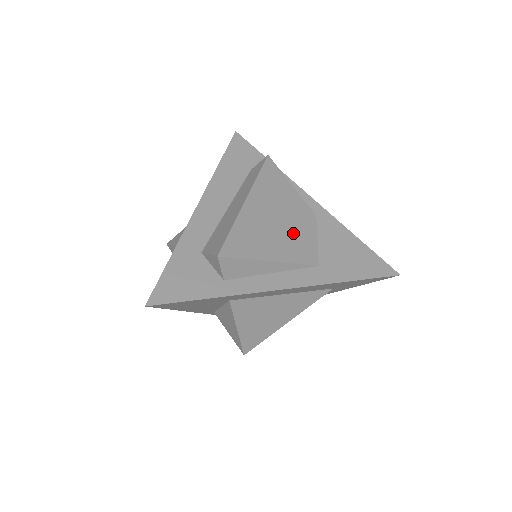
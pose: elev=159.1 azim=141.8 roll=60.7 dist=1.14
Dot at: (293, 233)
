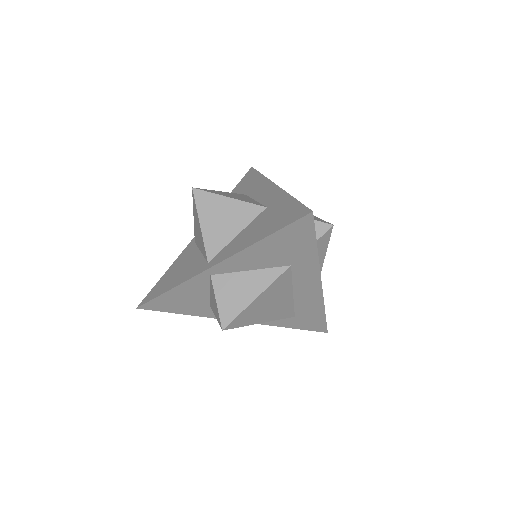
Dot at: occluded
